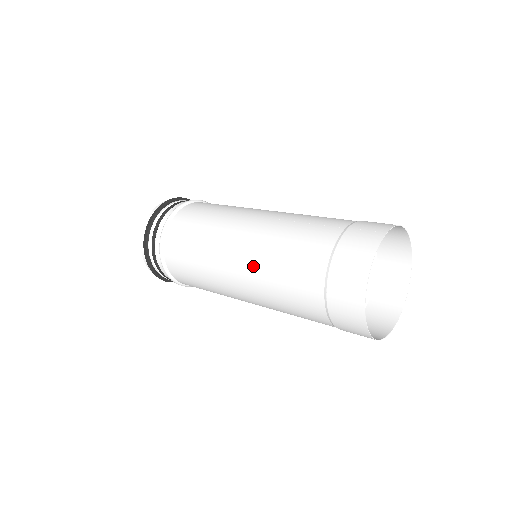
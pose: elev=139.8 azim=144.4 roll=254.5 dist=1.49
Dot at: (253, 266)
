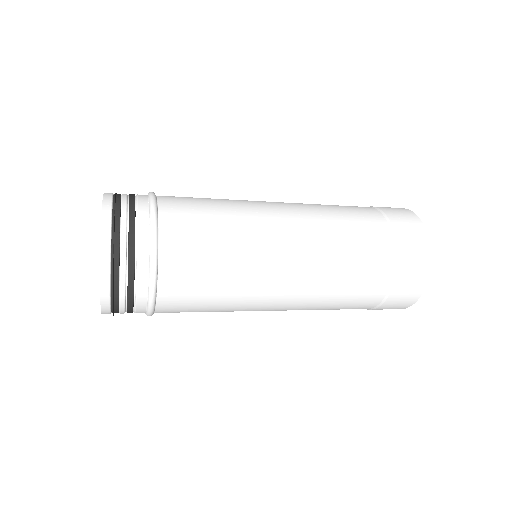
Dot at: (313, 273)
